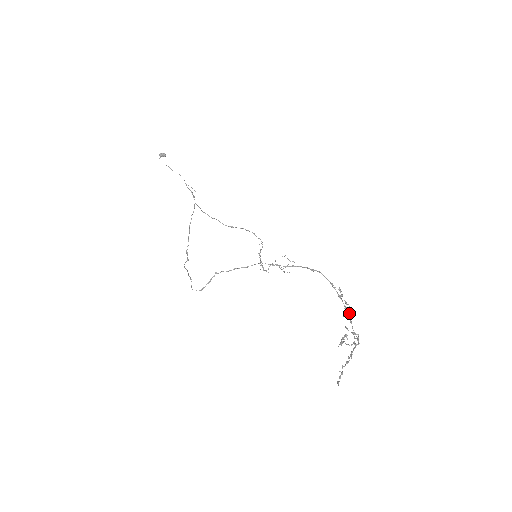
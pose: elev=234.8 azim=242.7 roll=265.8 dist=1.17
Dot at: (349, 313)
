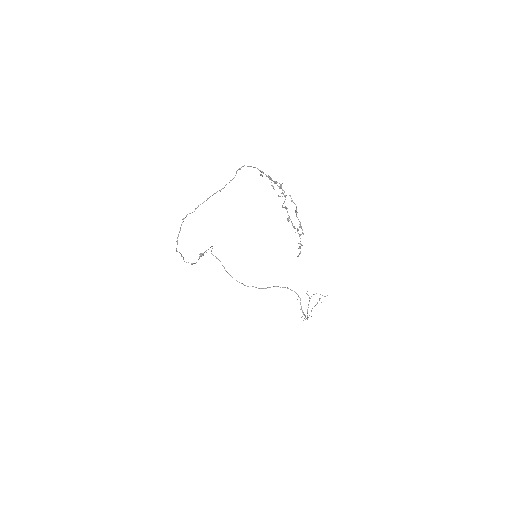
Dot at: occluded
